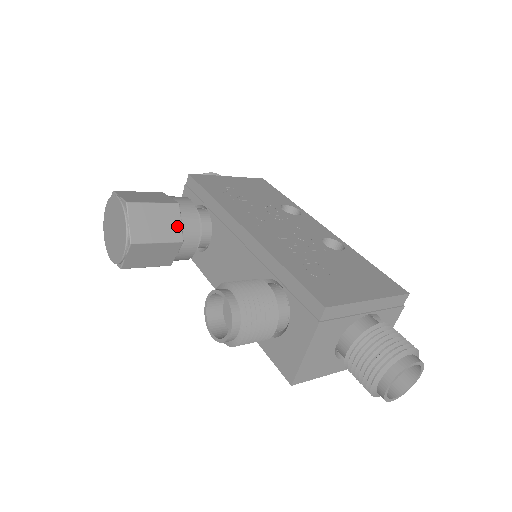
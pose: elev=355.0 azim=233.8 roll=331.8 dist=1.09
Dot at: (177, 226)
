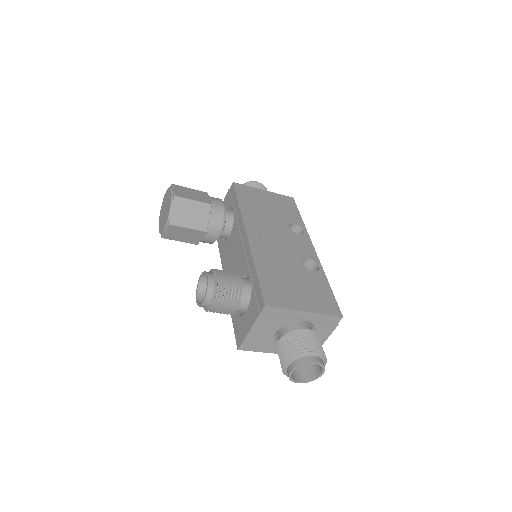
Dot at: (205, 220)
